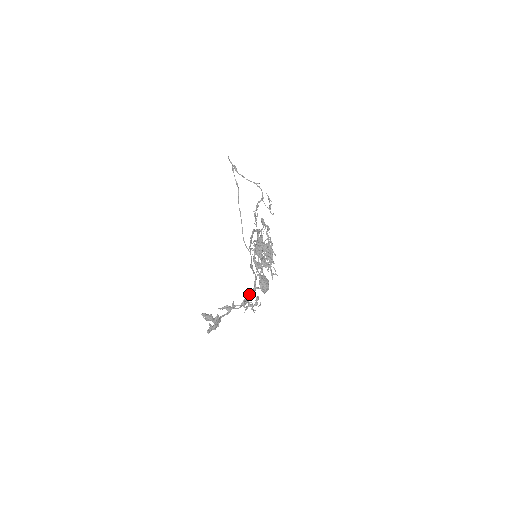
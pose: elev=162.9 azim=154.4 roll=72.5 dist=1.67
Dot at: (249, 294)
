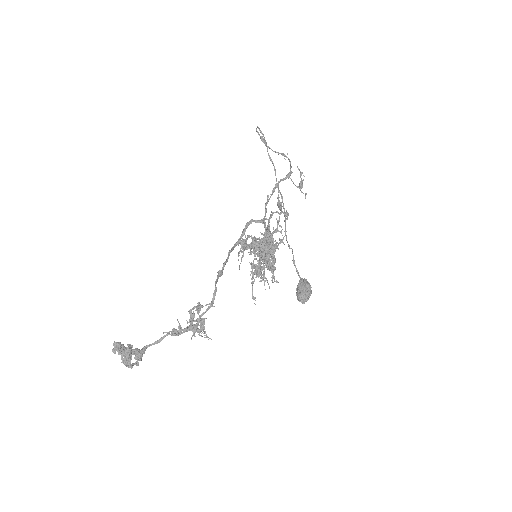
Dot at: (201, 314)
